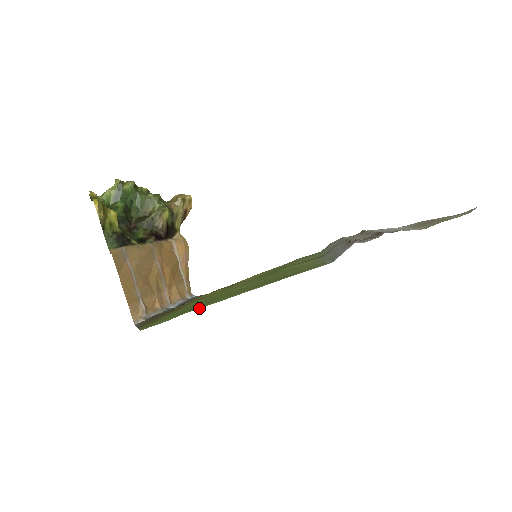
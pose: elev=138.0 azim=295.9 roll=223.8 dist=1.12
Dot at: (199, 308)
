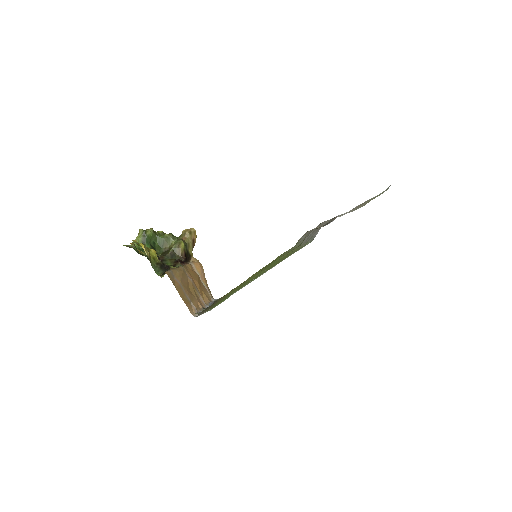
Dot at: occluded
